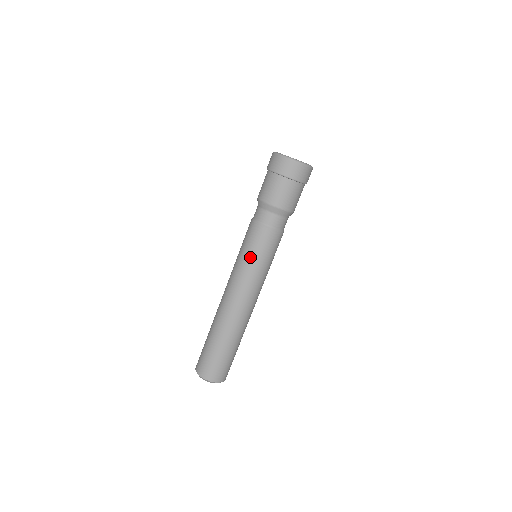
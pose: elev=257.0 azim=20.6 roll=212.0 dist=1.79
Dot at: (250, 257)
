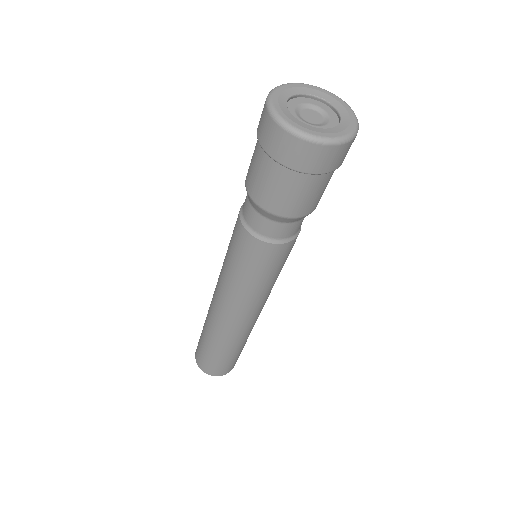
Dot at: (240, 273)
